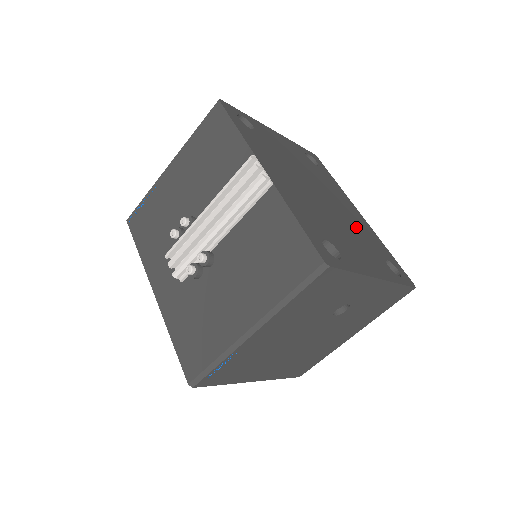
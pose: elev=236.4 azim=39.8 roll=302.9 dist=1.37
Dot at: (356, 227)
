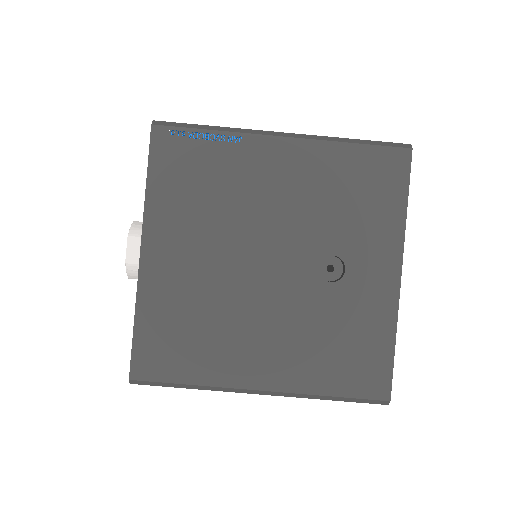
Dot at: occluded
